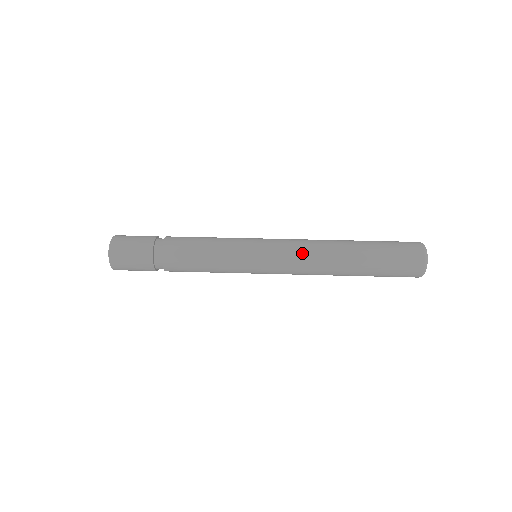
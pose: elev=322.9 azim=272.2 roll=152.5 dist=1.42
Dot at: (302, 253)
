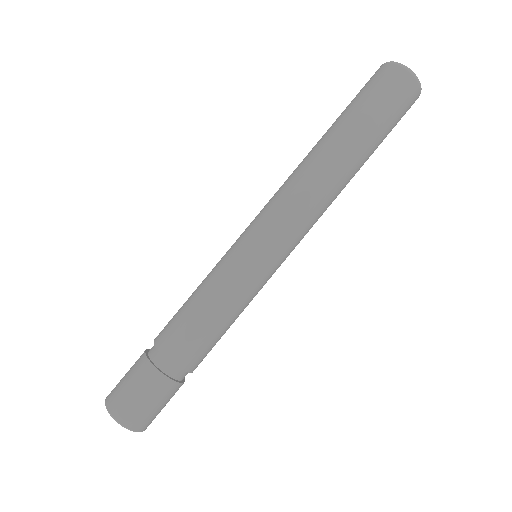
Dot at: (310, 214)
